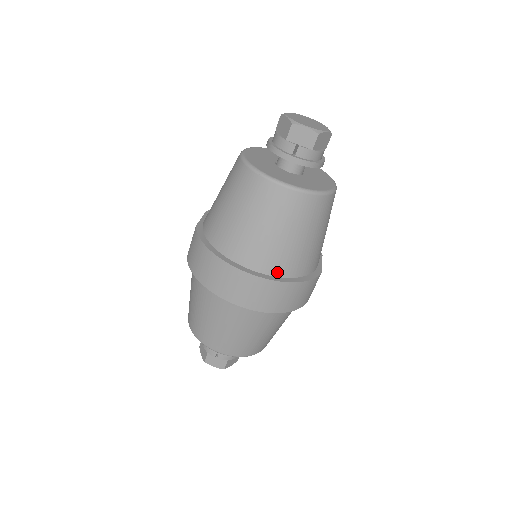
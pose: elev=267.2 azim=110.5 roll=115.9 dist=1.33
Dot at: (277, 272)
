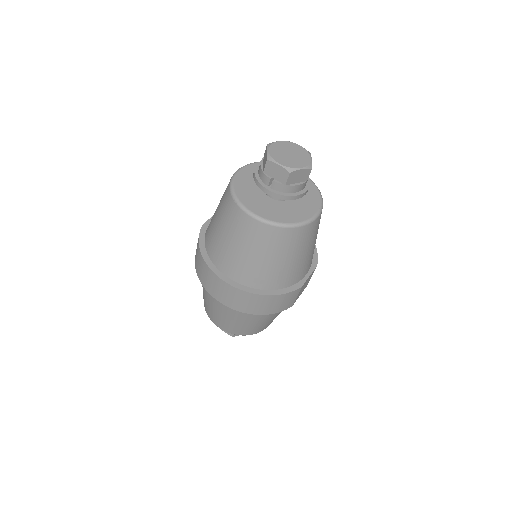
Dot at: (250, 284)
